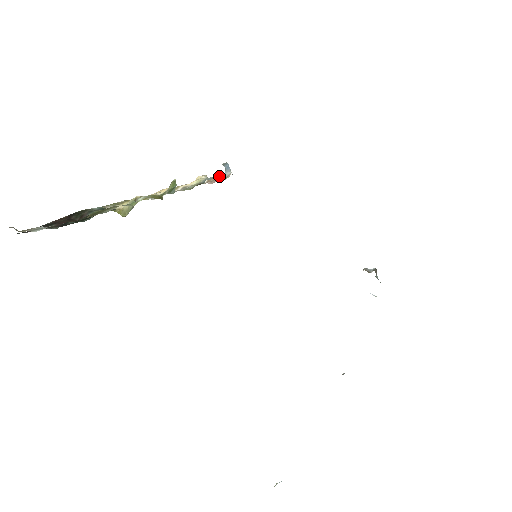
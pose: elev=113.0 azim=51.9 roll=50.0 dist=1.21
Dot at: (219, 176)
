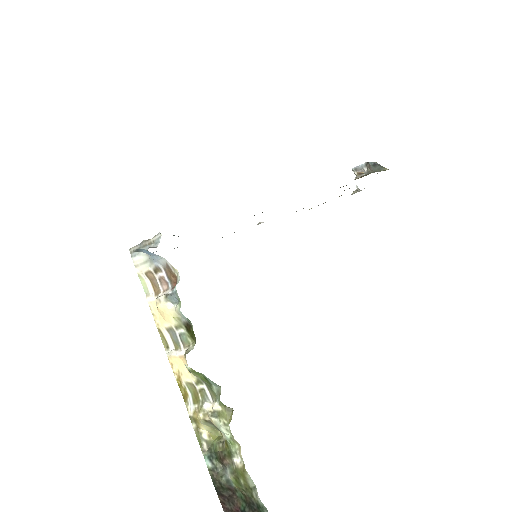
Dot at: (155, 269)
